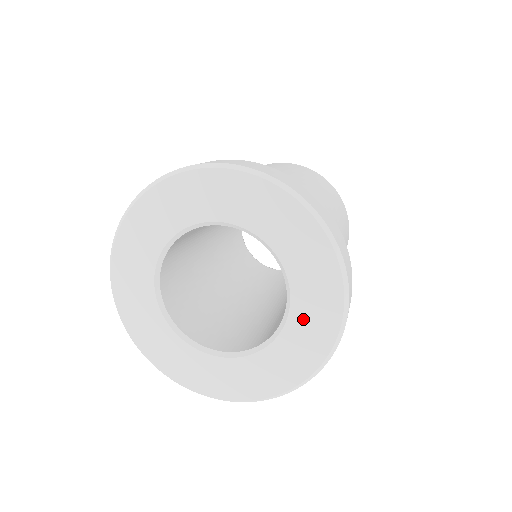
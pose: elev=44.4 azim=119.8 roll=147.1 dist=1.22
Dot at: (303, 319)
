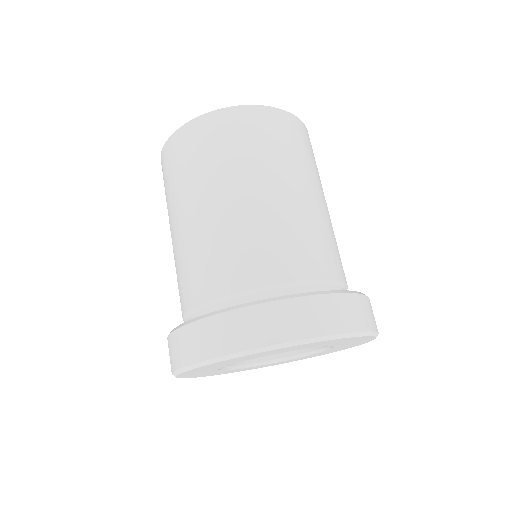
Dot at: occluded
